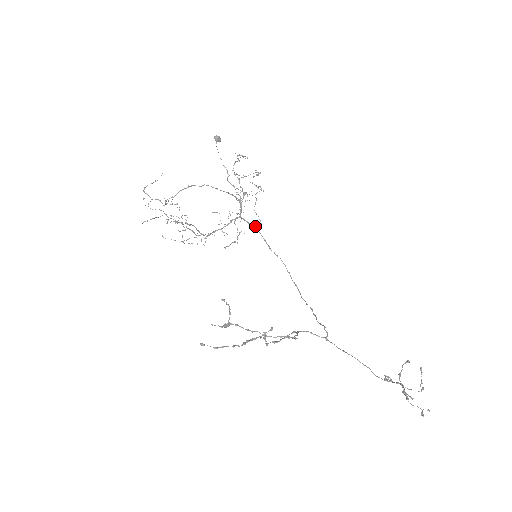
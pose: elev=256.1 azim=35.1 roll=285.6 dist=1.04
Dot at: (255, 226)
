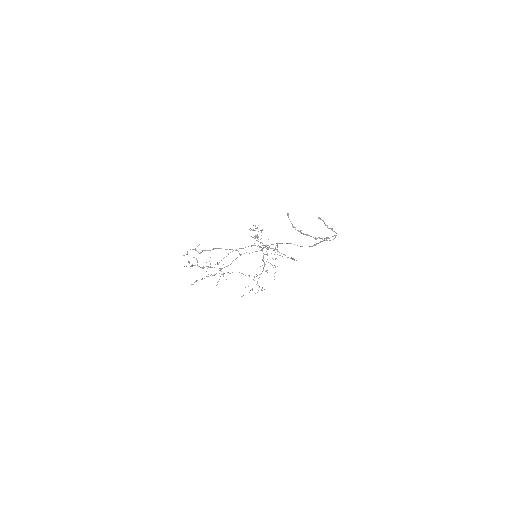
Dot at: occluded
